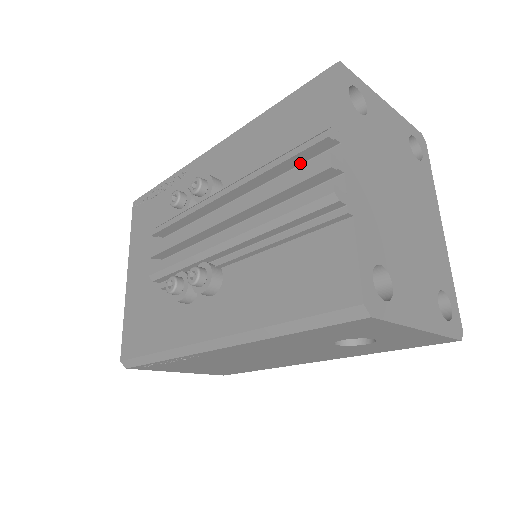
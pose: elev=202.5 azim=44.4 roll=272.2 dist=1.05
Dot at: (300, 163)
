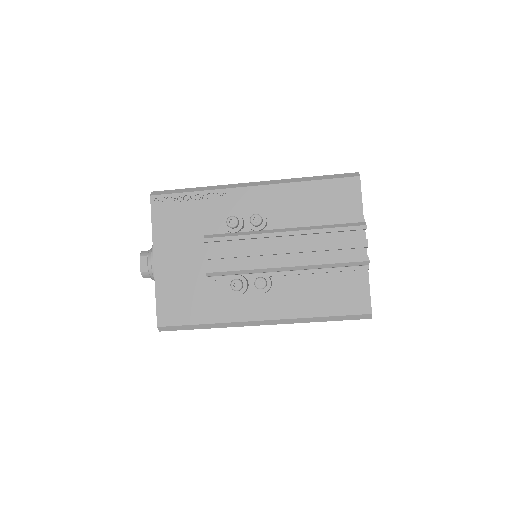
Dot at: occluded
